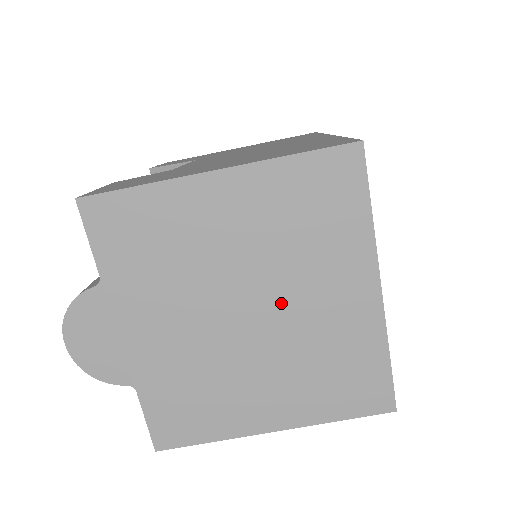
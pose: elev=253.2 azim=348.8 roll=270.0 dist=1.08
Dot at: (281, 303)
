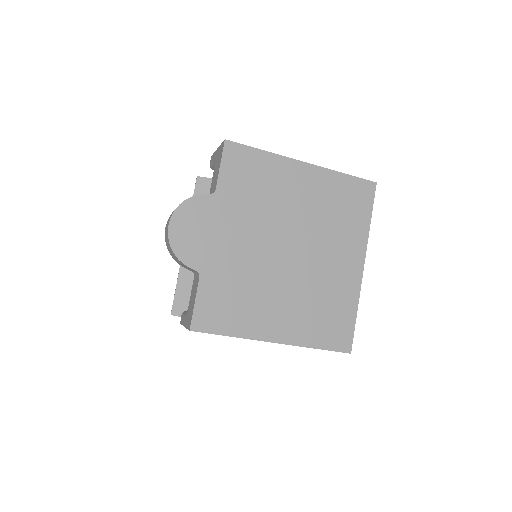
Dot at: (311, 253)
